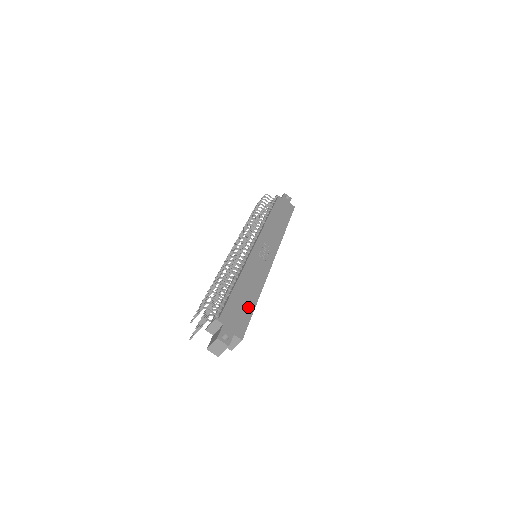
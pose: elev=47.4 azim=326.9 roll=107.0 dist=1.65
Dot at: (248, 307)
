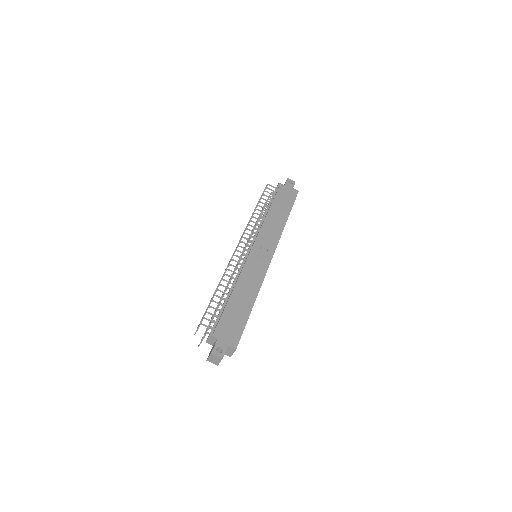
Dot at: (243, 315)
